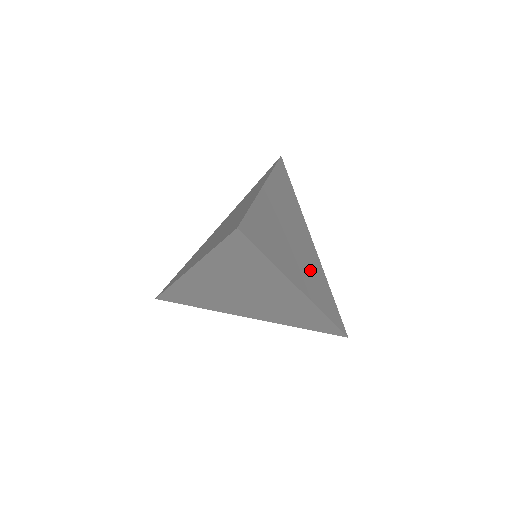
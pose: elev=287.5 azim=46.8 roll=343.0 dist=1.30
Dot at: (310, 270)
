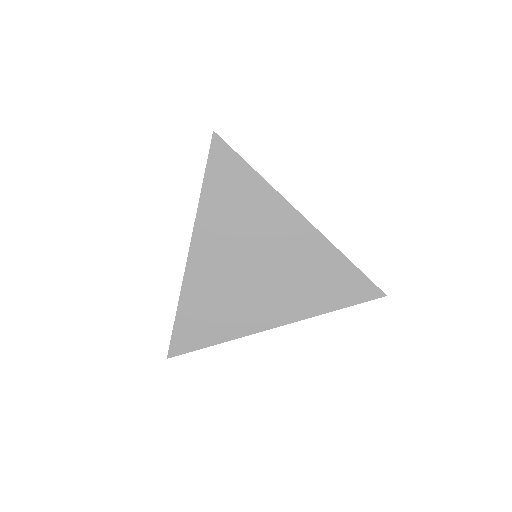
Dot at: occluded
